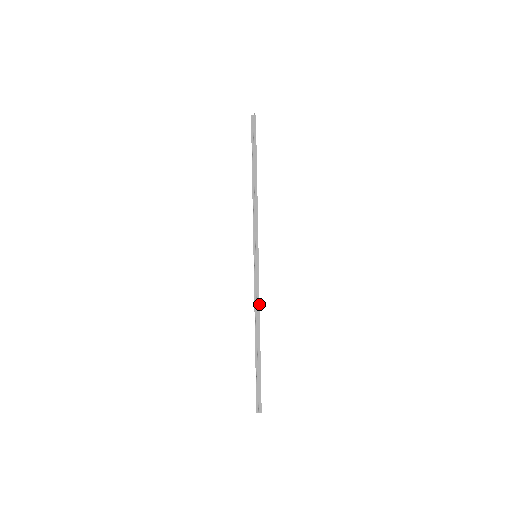
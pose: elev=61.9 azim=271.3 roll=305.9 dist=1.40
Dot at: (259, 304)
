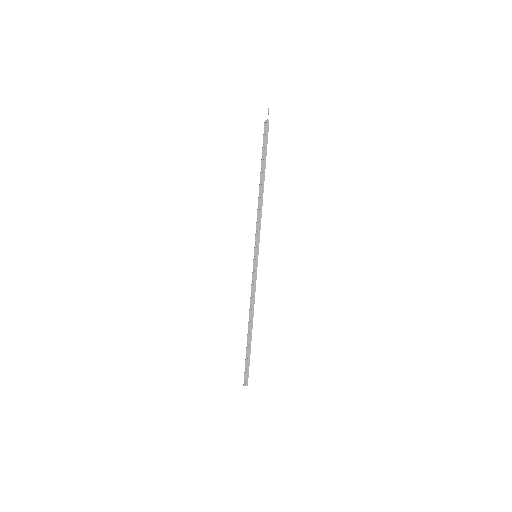
Dot at: occluded
